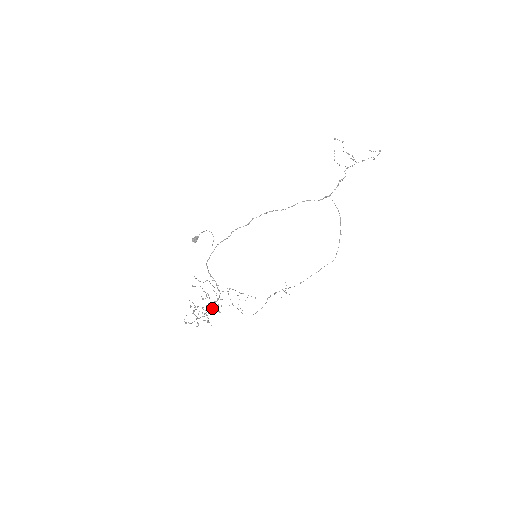
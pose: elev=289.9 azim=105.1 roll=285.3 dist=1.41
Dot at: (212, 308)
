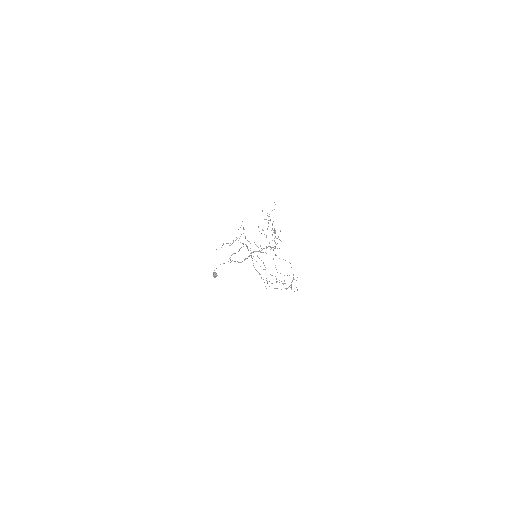
Dot at: occluded
